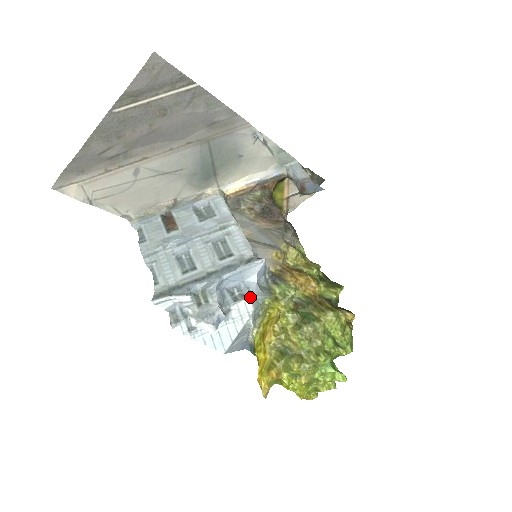
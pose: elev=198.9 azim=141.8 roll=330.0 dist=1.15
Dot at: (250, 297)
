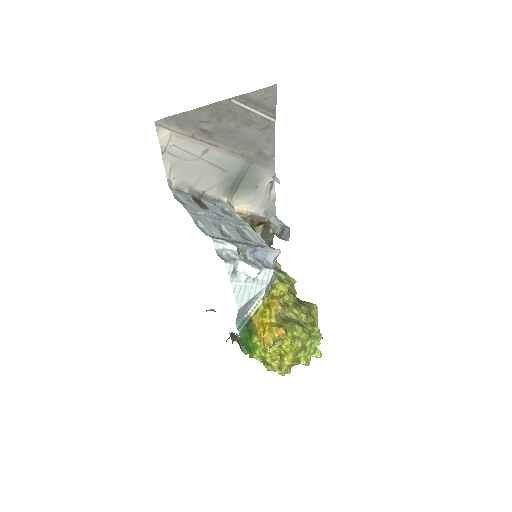
Dot at: occluded
